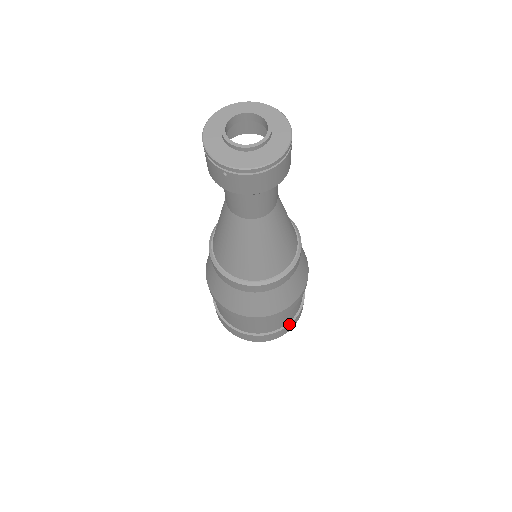
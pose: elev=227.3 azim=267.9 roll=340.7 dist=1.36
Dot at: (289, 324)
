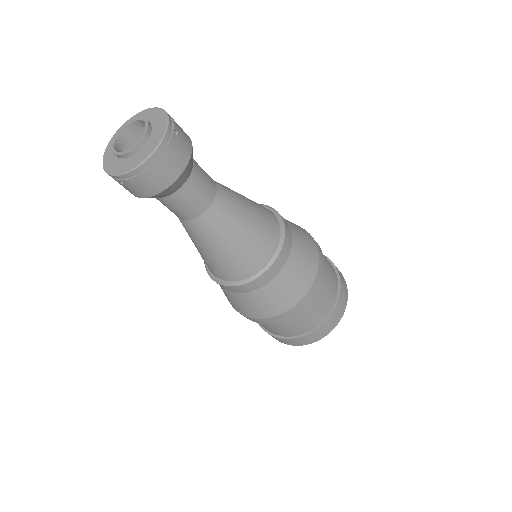
Dot at: (325, 320)
